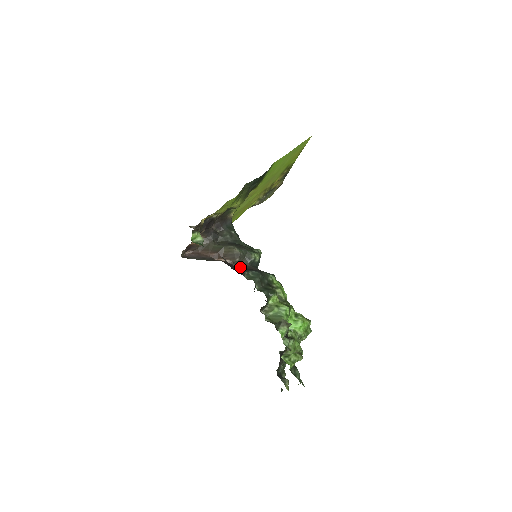
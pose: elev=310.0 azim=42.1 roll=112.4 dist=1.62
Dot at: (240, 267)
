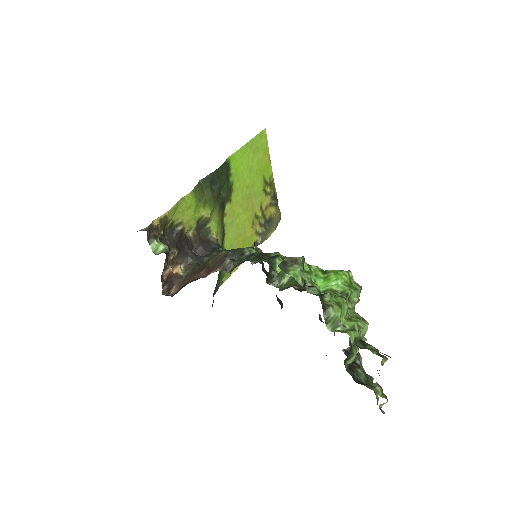
Dot at: (235, 267)
